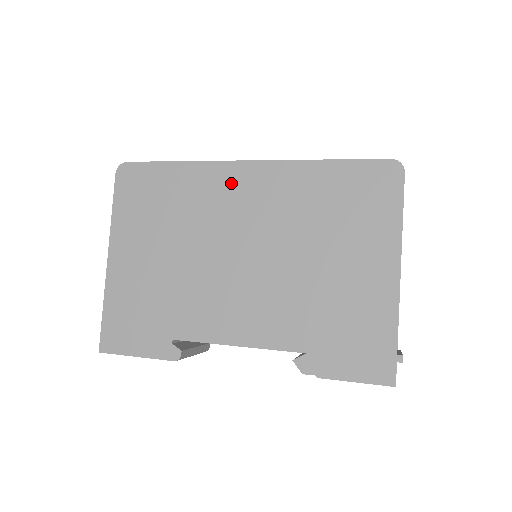
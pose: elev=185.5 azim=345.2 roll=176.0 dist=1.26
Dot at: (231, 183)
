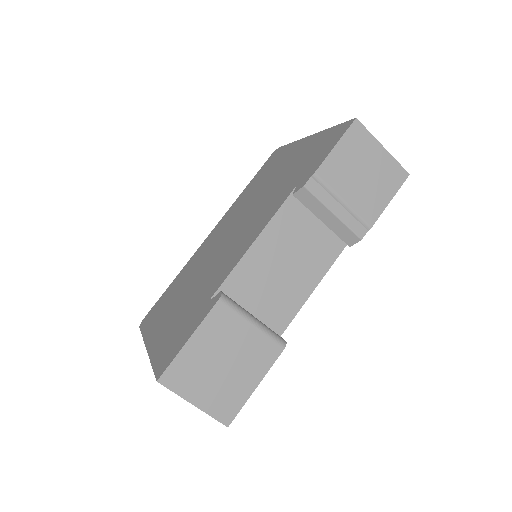
Dot at: (206, 245)
